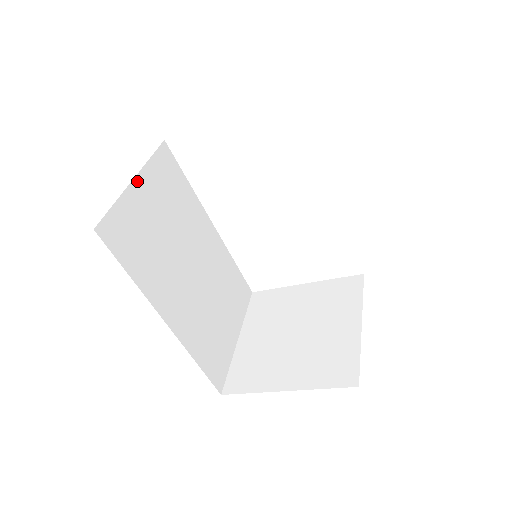
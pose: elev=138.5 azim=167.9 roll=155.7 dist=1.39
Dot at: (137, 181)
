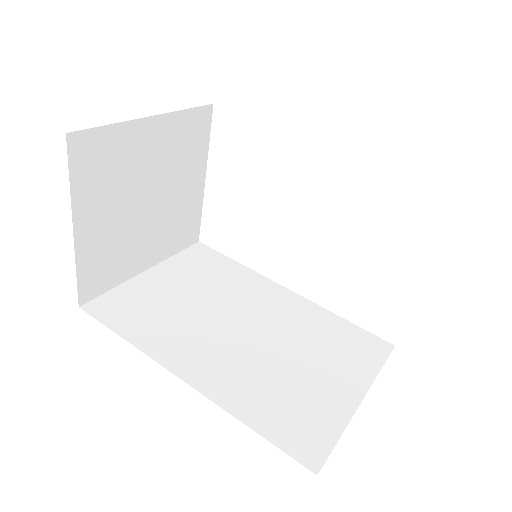
Dot at: (152, 271)
